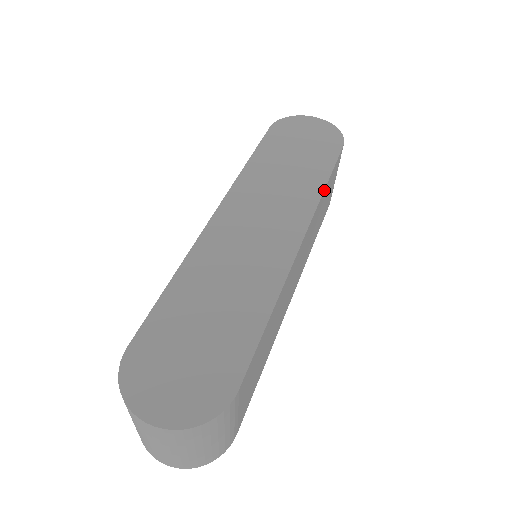
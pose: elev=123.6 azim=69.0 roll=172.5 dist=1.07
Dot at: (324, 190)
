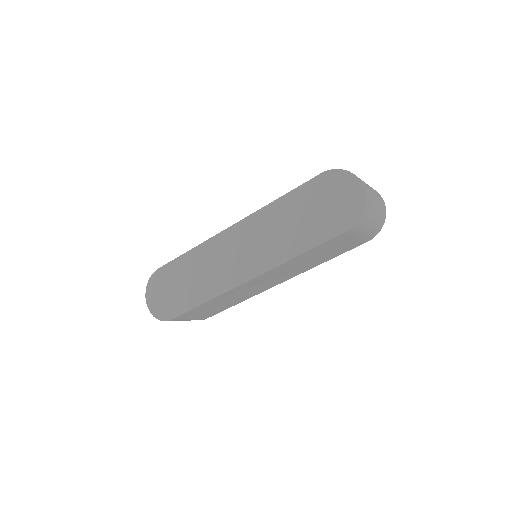
Dot at: (292, 259)
